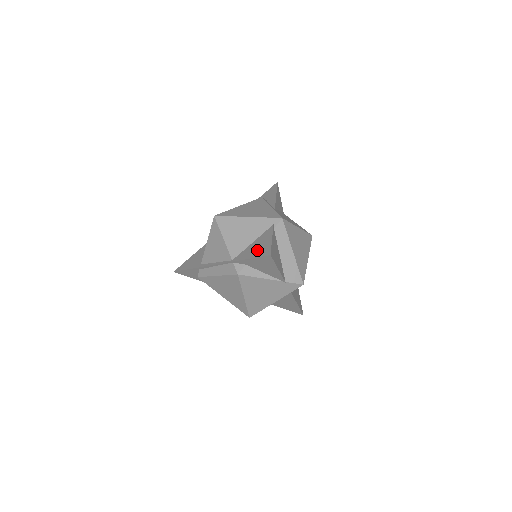
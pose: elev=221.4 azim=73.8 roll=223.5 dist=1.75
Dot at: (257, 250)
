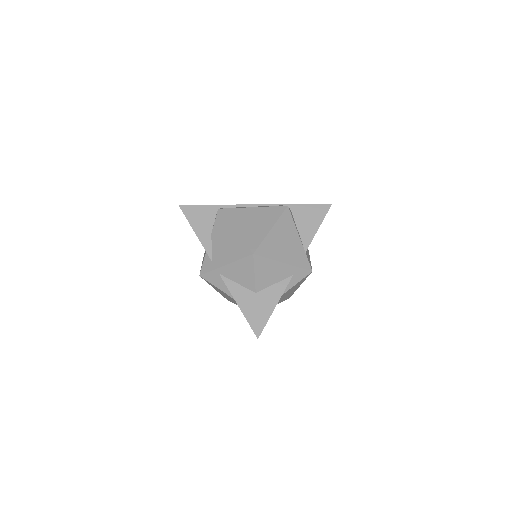
Dot at: occluded
